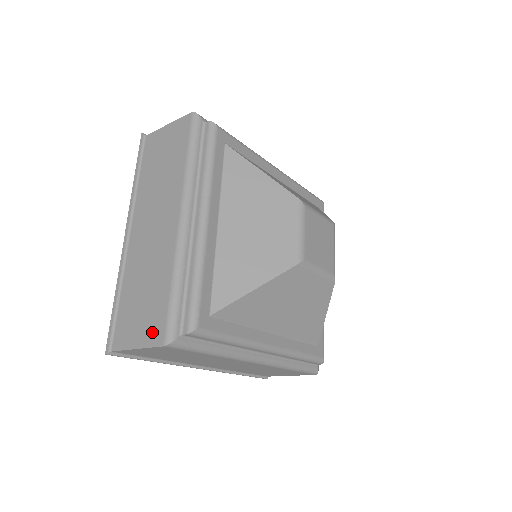
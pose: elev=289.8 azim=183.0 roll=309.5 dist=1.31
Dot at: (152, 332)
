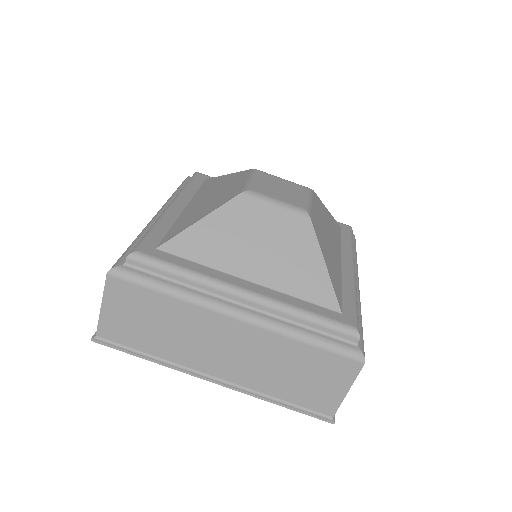
Dot at: occluded
